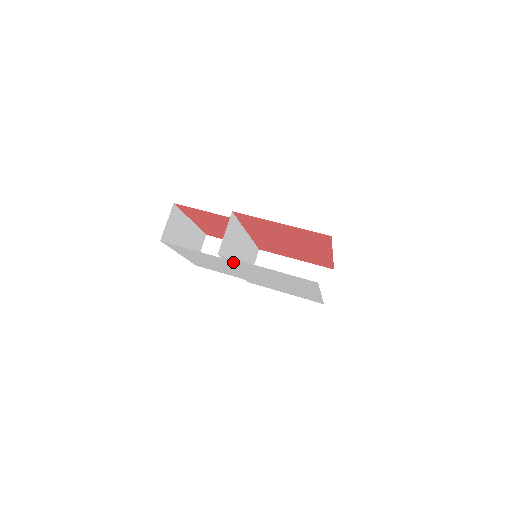
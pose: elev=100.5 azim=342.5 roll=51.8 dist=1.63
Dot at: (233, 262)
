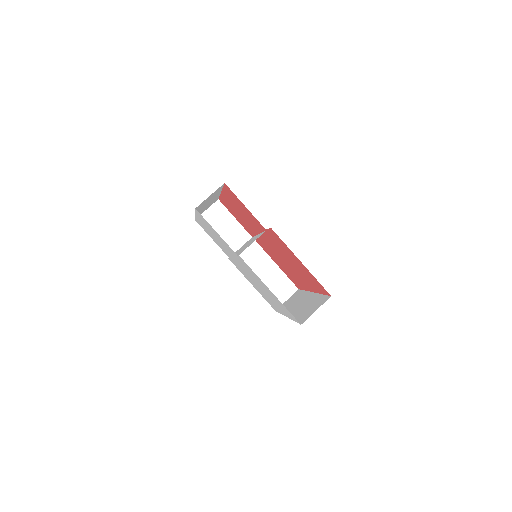
Dot at: (244, 263)
